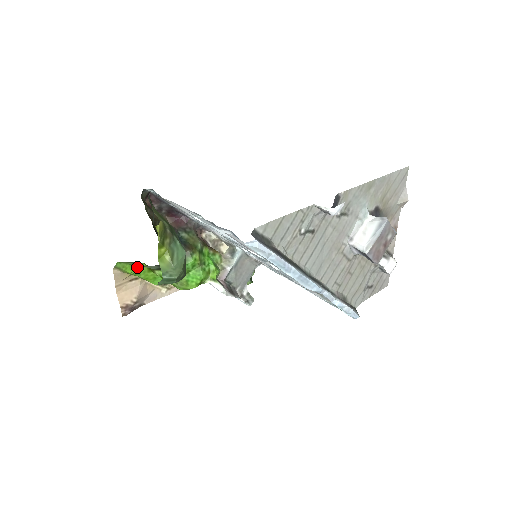
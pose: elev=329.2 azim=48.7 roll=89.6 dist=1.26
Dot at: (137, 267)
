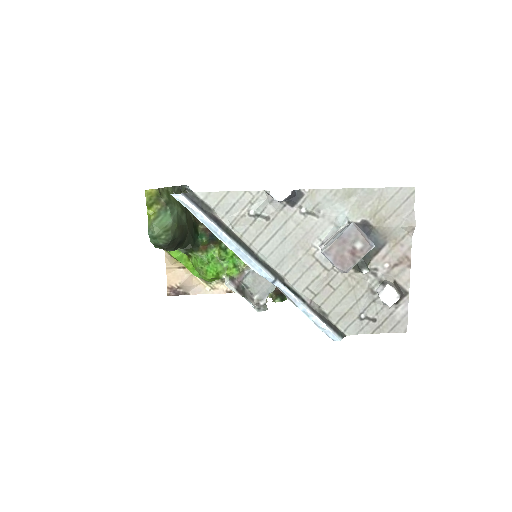
Dot at: (179, 253)
